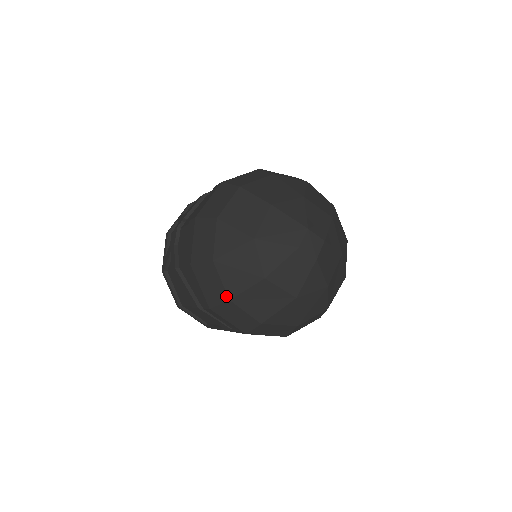
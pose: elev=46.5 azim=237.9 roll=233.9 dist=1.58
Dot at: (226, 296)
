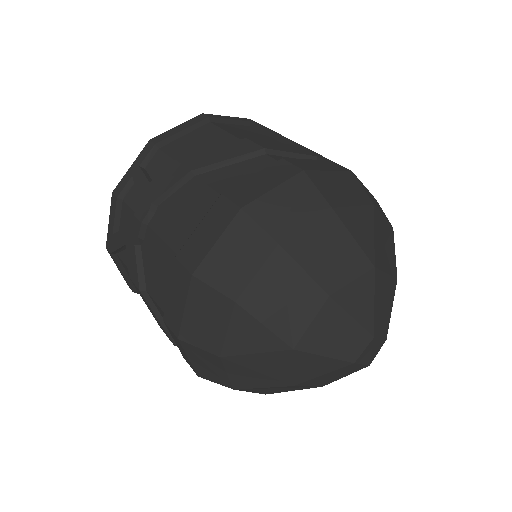
Dot at: (229, 385)
